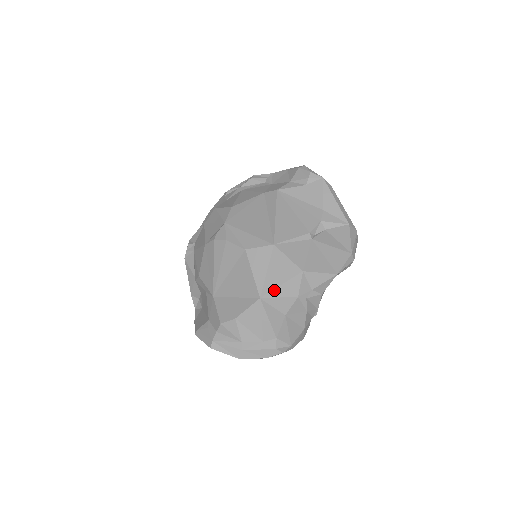
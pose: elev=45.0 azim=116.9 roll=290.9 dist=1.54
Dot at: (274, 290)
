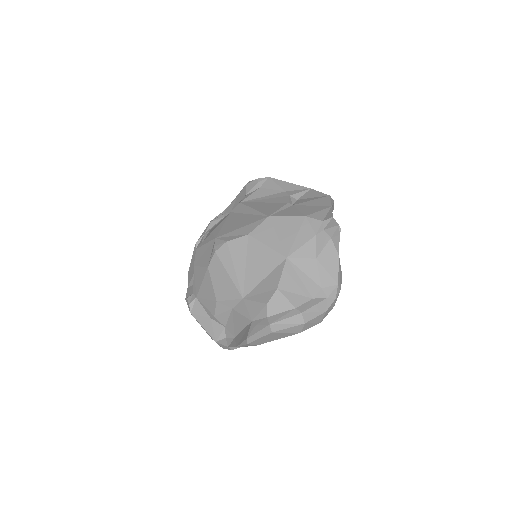
Dot at: (293, 244)
